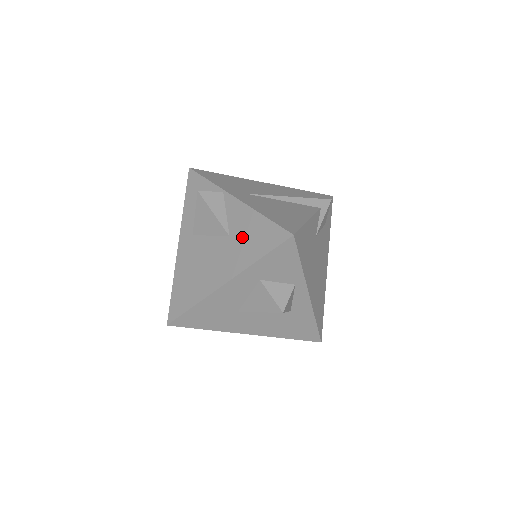
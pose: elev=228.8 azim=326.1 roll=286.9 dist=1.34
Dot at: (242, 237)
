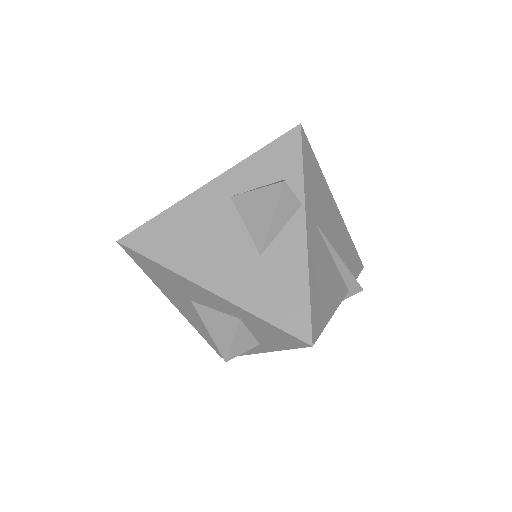
Dot at: (270, 275)
